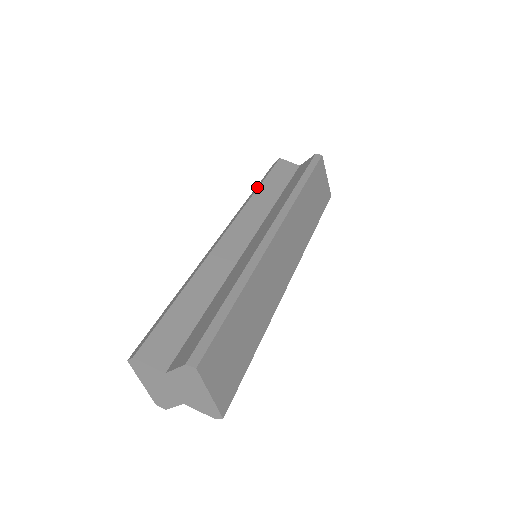
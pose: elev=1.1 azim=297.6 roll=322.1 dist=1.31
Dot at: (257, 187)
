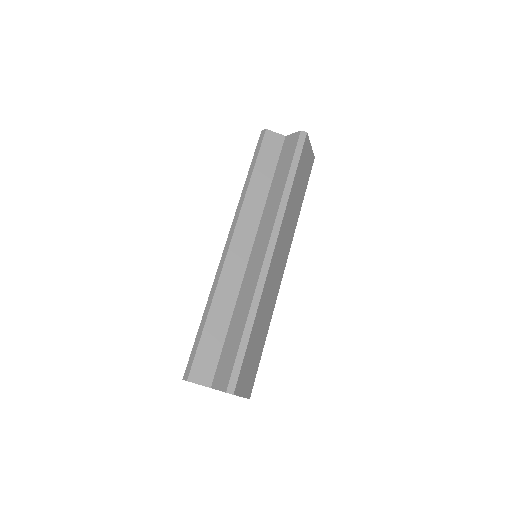
Dot at: (249, 177)
